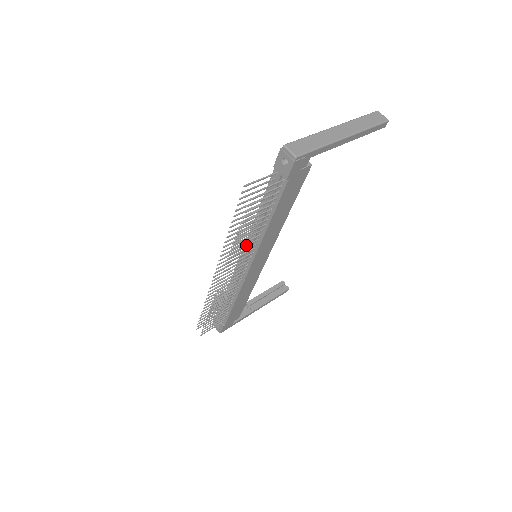
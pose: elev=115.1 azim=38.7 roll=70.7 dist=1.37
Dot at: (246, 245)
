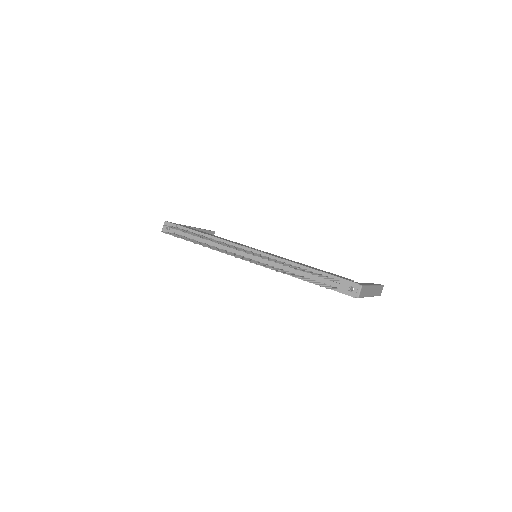
Dot at: (274, 268)
